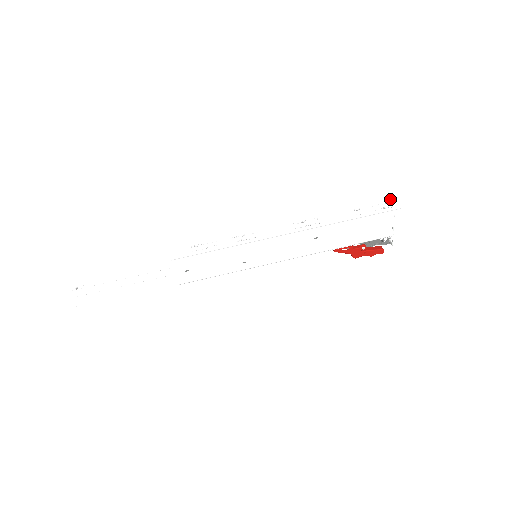
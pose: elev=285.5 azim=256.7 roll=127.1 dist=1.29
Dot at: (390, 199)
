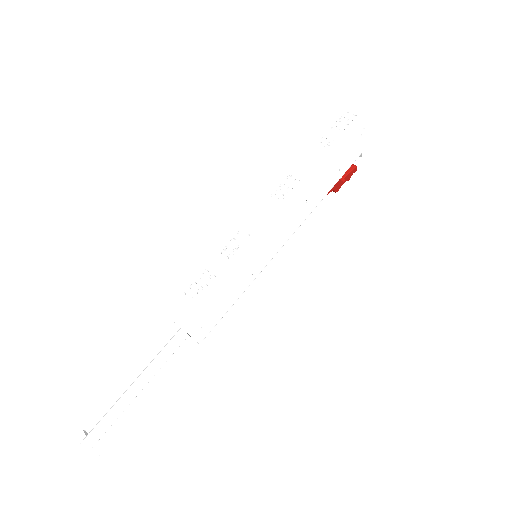
Dot at: (341, 111)
